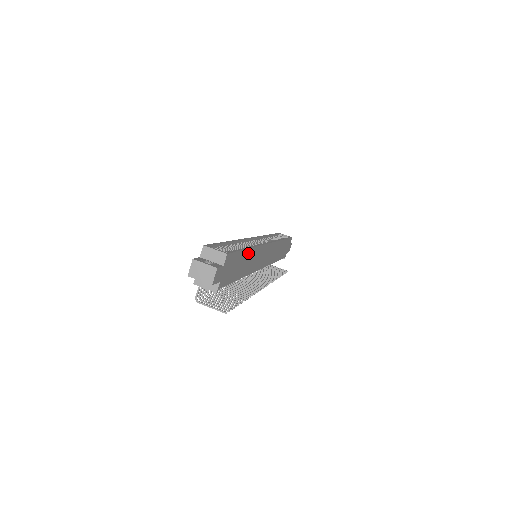
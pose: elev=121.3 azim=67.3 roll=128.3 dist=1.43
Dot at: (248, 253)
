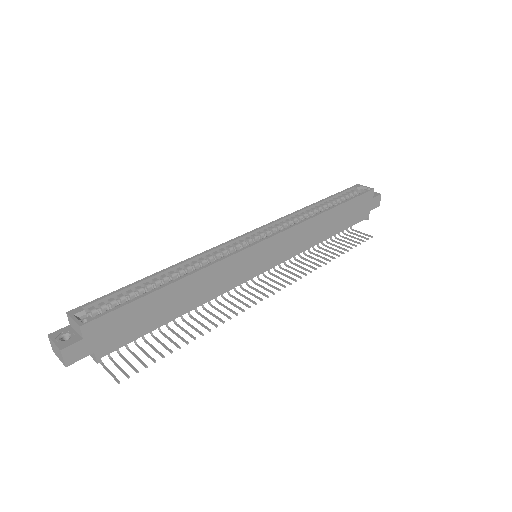
Dot at: (175, 287)
